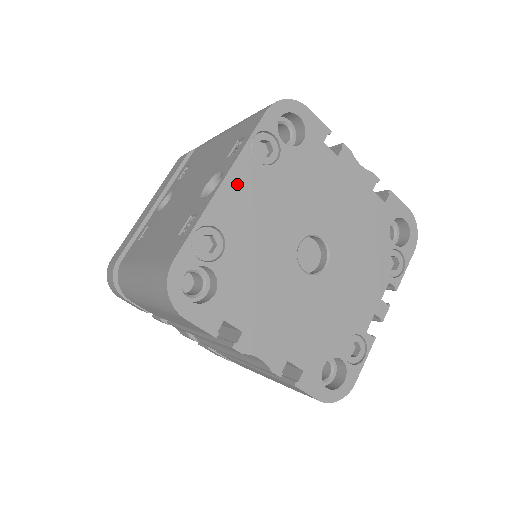
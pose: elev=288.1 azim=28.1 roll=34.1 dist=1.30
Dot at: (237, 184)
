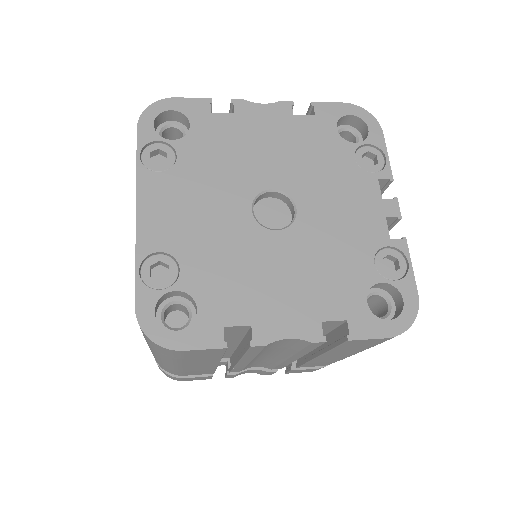
Dot at: (152, 203)
